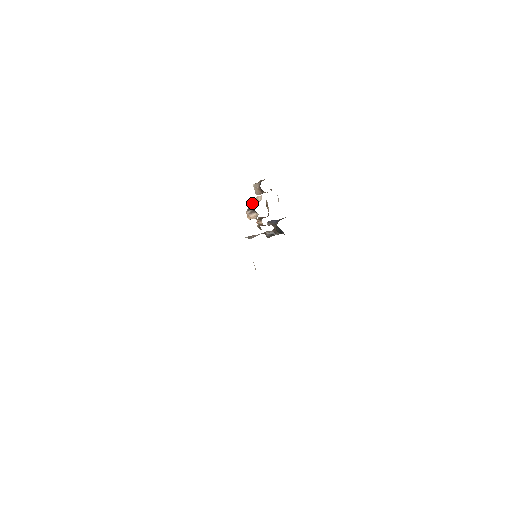
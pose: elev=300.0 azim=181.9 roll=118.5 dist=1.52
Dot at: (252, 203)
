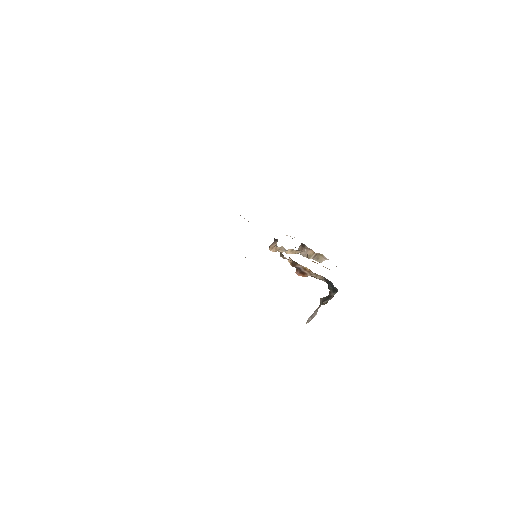
Dot at: occluded
